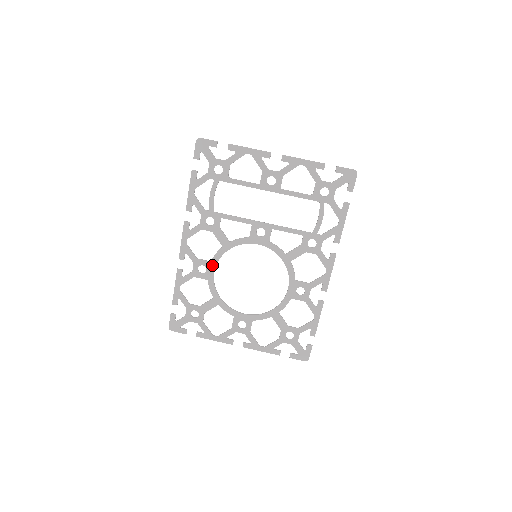
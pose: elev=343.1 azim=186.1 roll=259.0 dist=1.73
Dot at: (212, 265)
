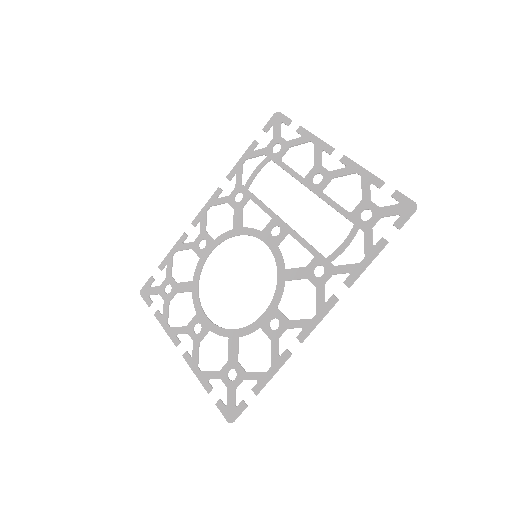
Dot at: (213, 244)
